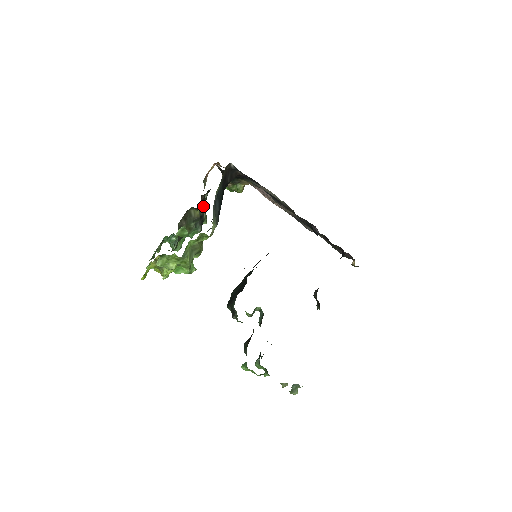
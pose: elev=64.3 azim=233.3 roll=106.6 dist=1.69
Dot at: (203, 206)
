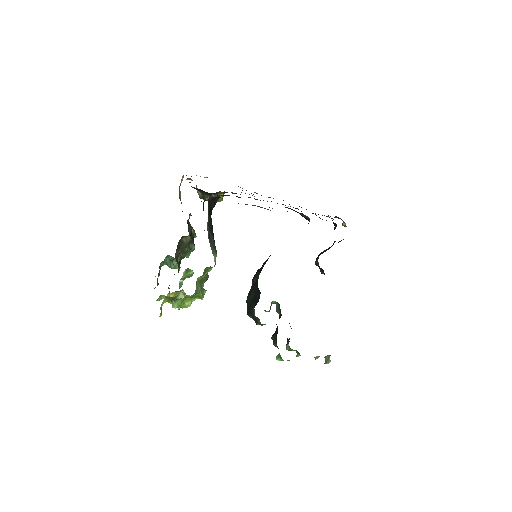
Dot at: (189, 225)
